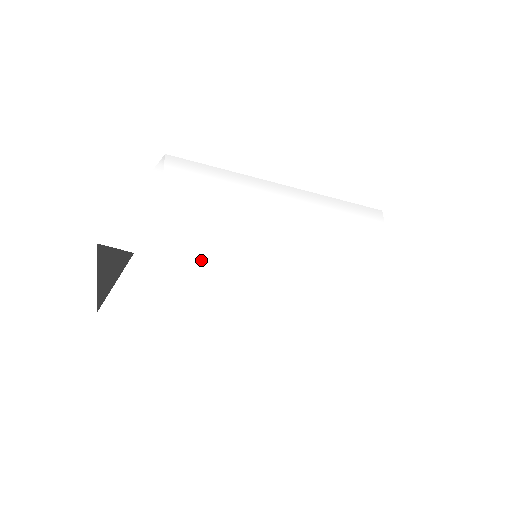
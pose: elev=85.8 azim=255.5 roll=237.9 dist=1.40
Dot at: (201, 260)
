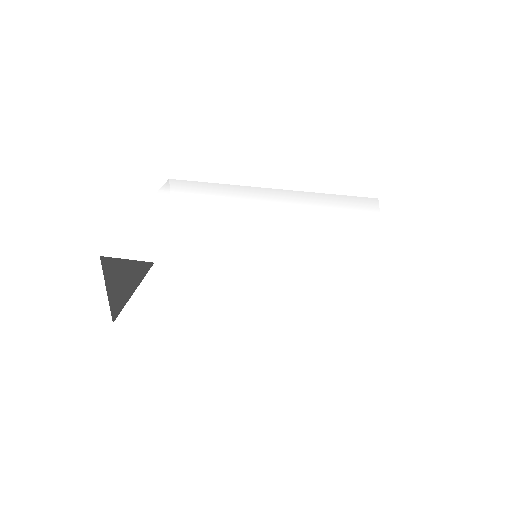
Dot at: (192, 259)
